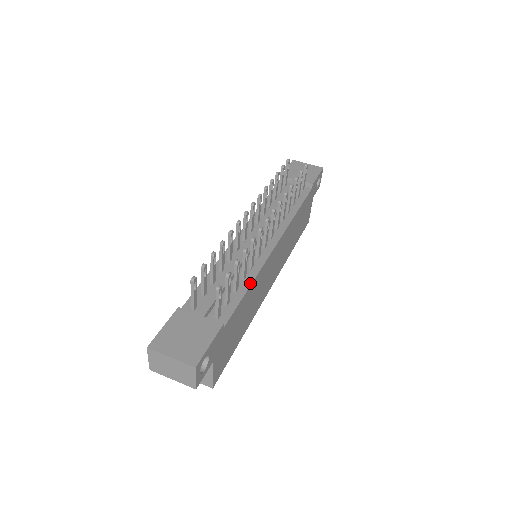
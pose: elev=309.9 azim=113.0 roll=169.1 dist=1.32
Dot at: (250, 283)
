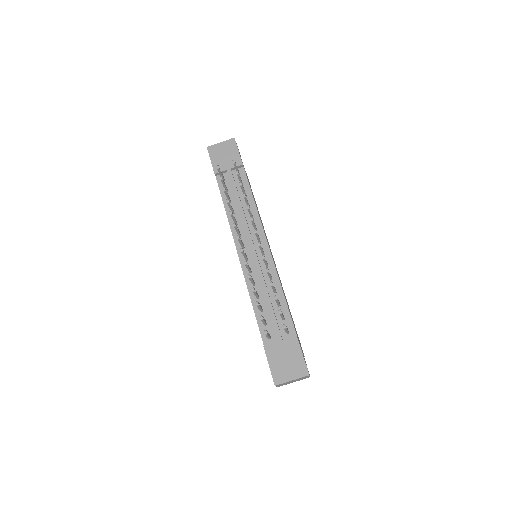
Dot at: (282, 292)
